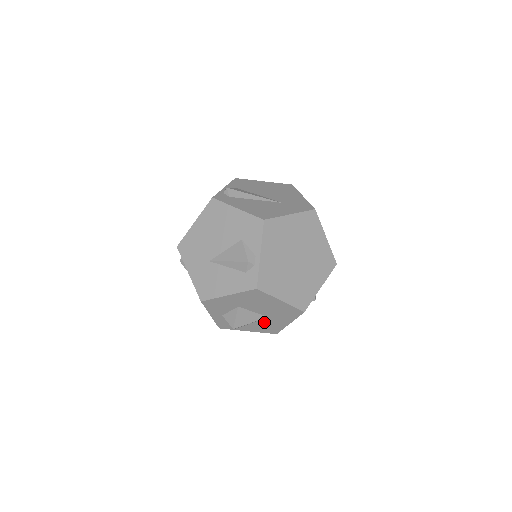
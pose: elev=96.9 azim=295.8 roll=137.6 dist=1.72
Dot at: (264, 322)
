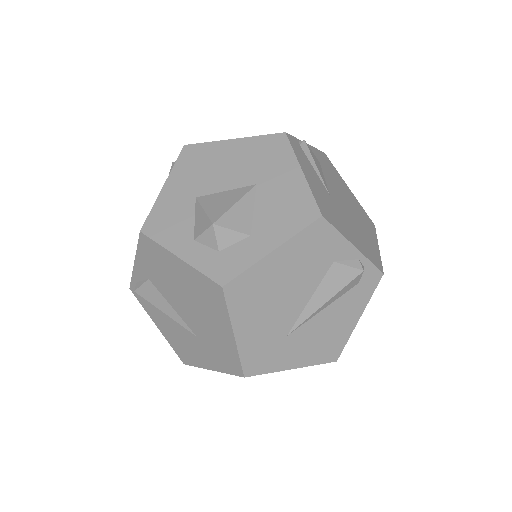
Dot at: (267, 202)
